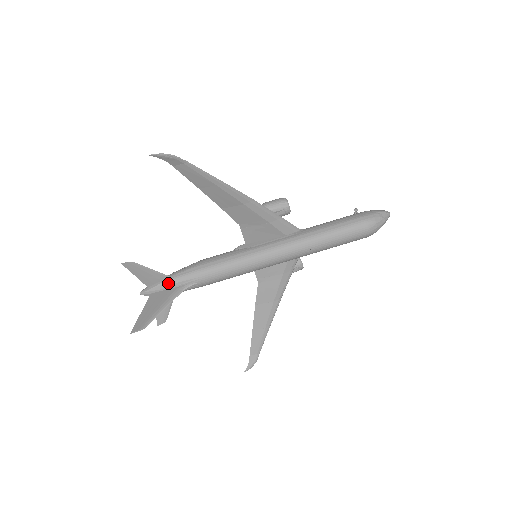
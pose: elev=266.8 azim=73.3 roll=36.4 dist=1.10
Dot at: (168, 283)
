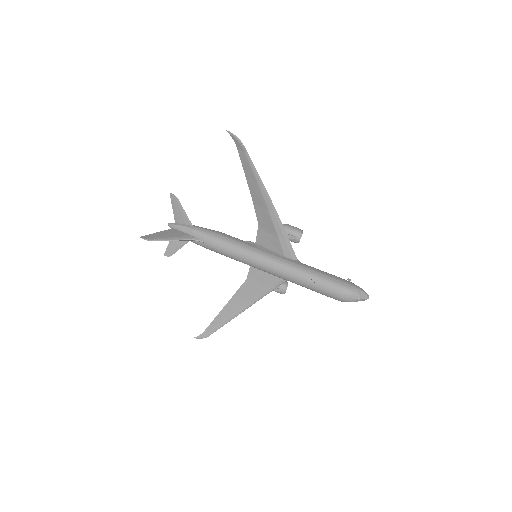
Dot at: (188, 229)
